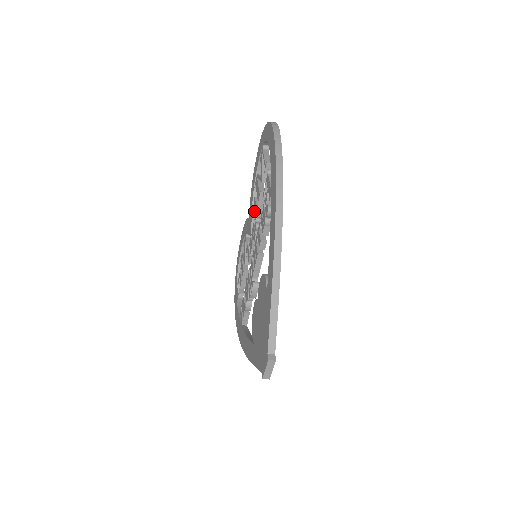
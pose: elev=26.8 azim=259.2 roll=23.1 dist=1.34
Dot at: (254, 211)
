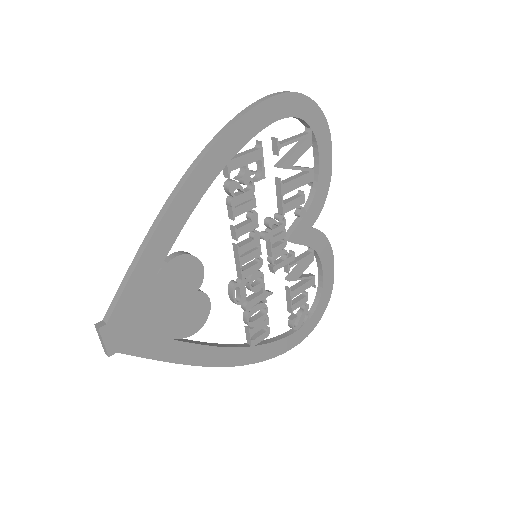
Dot at: (296, 212)
